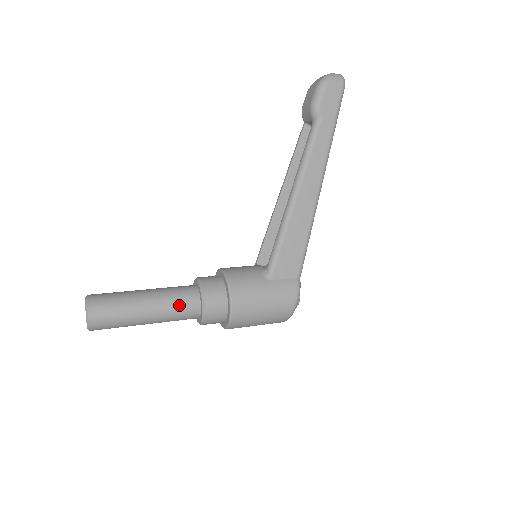
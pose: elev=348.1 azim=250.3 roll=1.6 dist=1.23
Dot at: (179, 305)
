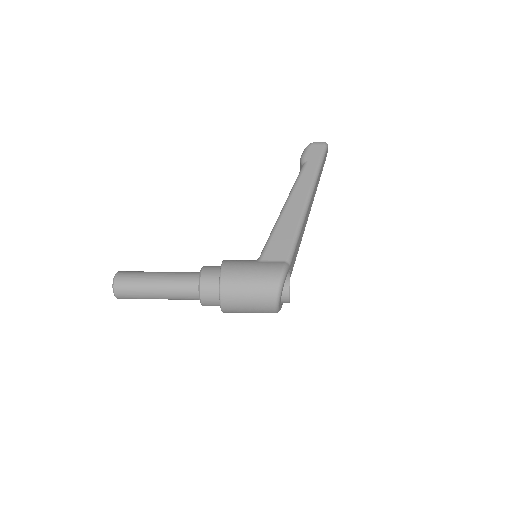
Dot at: (182, 277)
